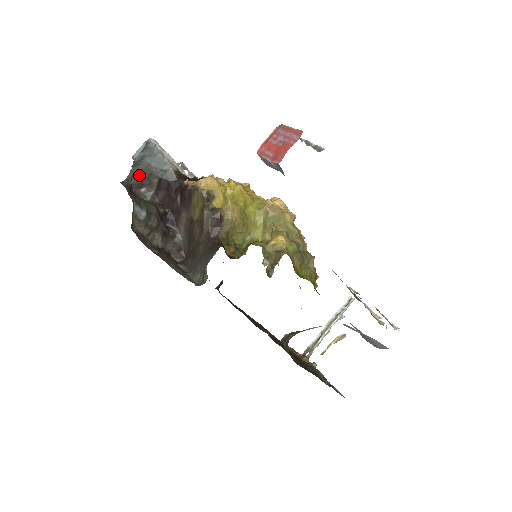
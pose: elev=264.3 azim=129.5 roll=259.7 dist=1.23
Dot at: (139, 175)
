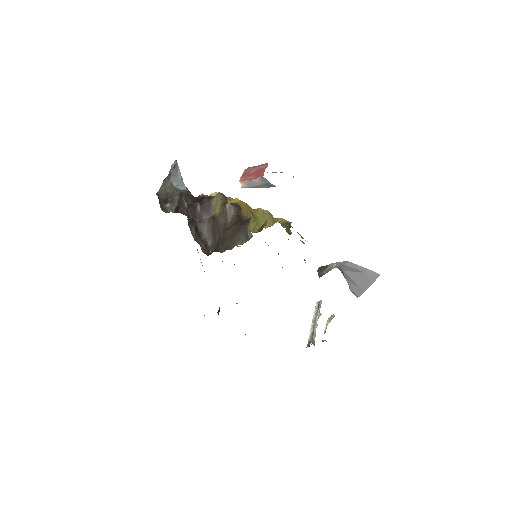
Dot at: (165, 193)
